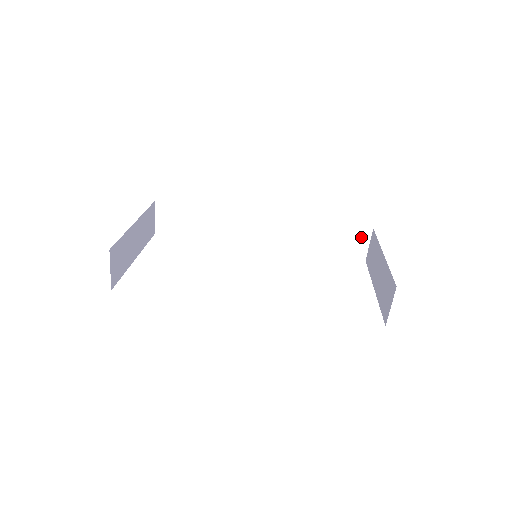
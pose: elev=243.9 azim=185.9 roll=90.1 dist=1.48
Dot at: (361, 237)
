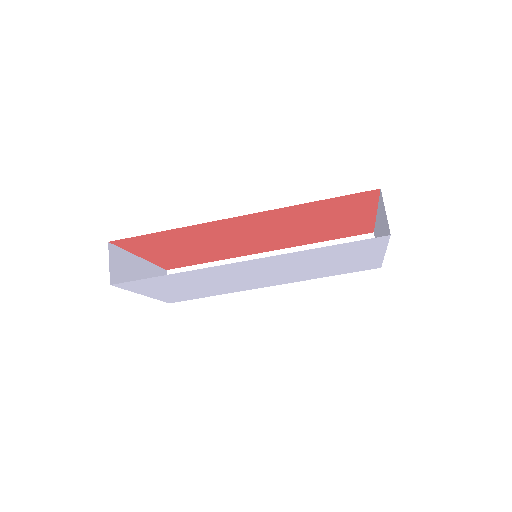
Dot at: occluded
